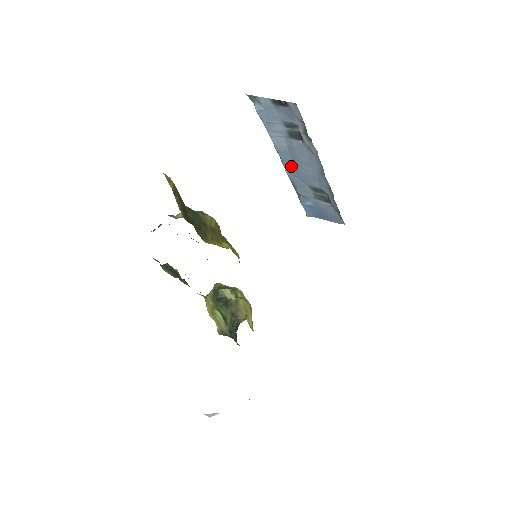
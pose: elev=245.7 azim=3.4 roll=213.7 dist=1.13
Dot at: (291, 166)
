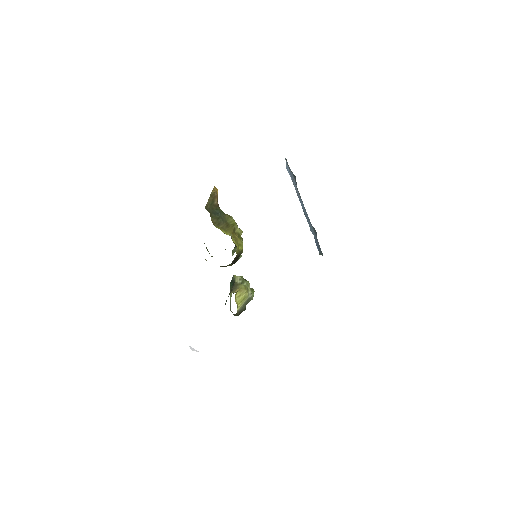
Dot at: (304, 209)
